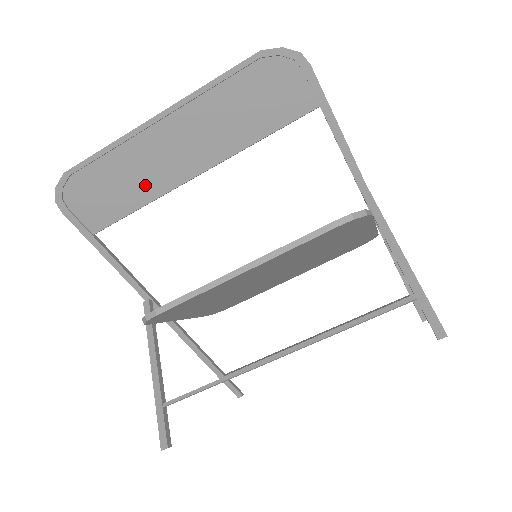
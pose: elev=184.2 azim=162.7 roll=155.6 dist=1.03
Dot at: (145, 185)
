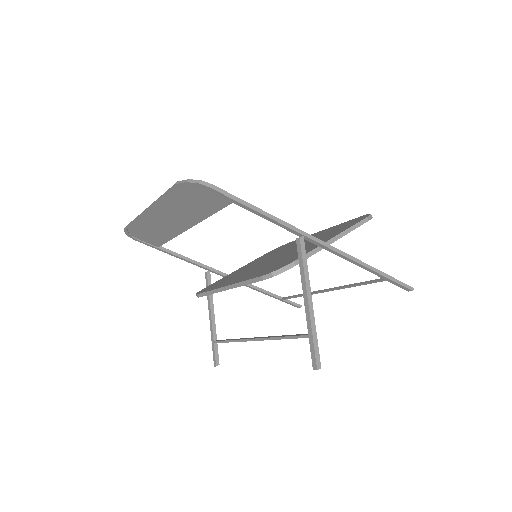
Dot at: (166, 232)
